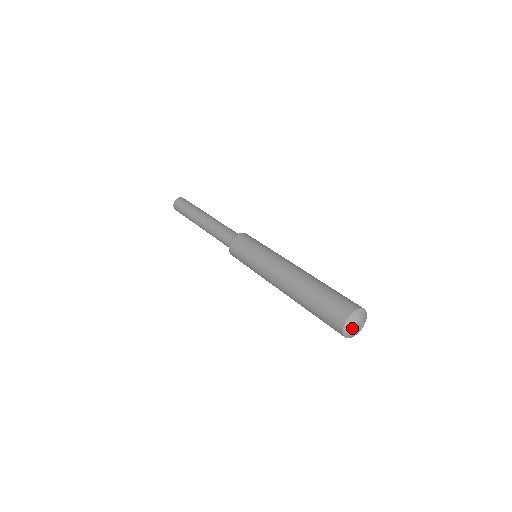
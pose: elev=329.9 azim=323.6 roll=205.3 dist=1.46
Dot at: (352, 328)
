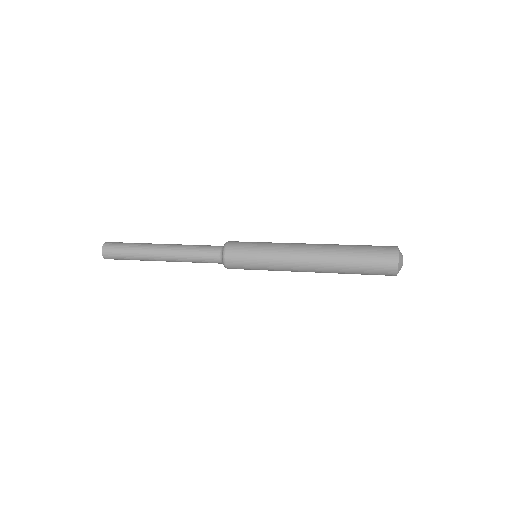
Dot at: (401, 265)
